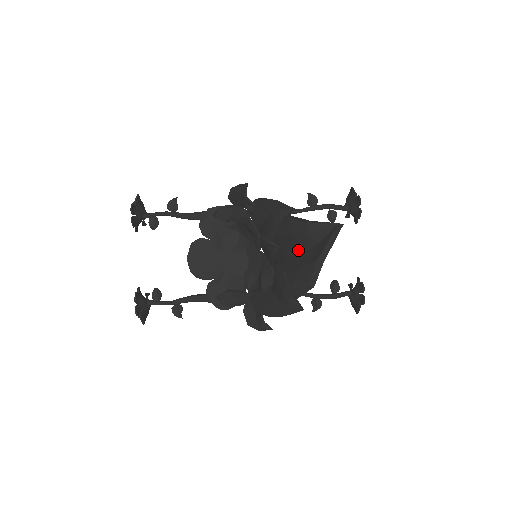
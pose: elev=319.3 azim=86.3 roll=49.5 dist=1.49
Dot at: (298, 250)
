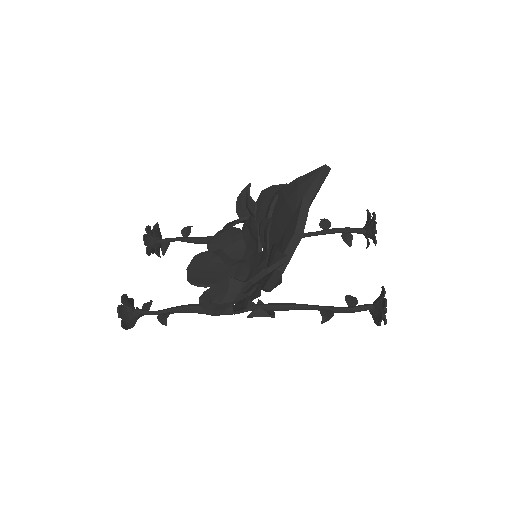
Dot at: (291, 216)
